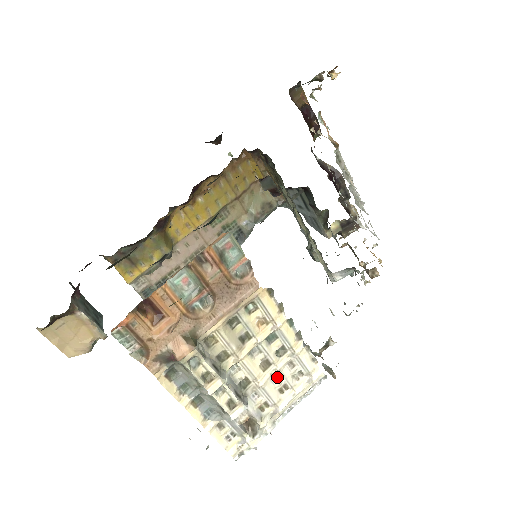
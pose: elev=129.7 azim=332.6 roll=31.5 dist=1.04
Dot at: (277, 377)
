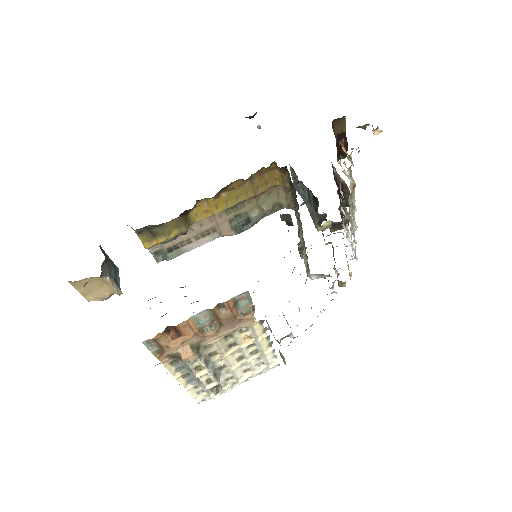
Dot at: (245, 364)
